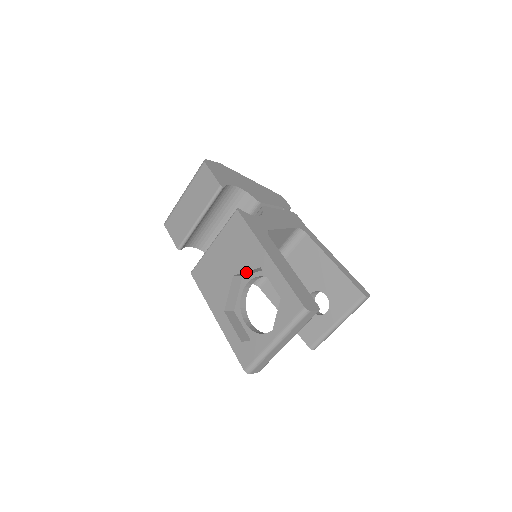
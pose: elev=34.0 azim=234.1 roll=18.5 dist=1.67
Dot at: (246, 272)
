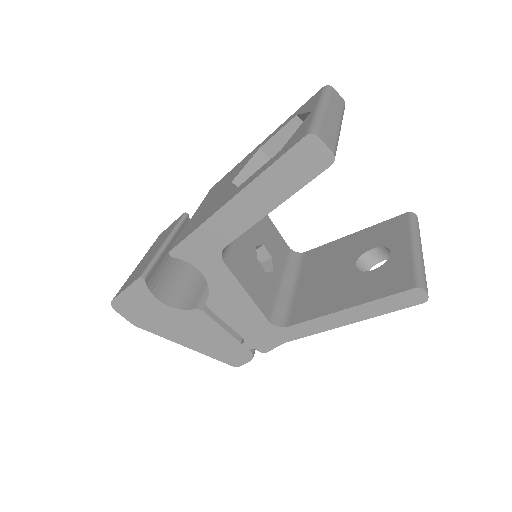
Dot at: (246, 170)
